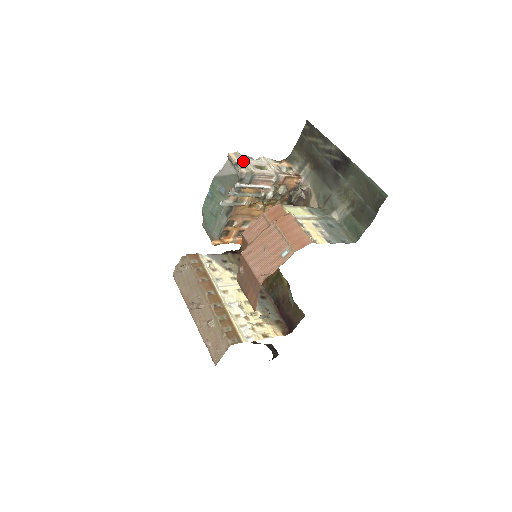
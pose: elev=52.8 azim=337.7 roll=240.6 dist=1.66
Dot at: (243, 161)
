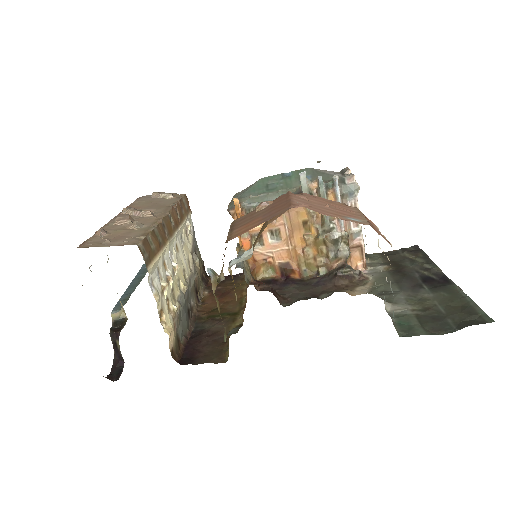
Dot at: occluded
